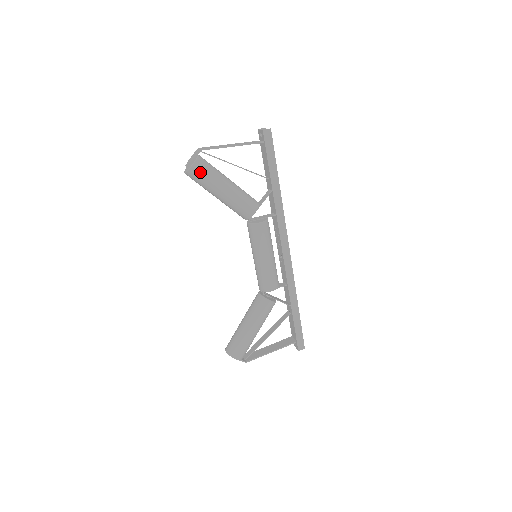
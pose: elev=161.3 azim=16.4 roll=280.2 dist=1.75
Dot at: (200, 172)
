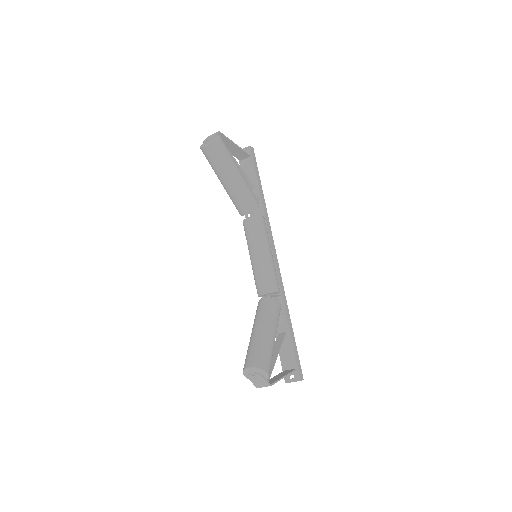
Dot at: (224, 146)
